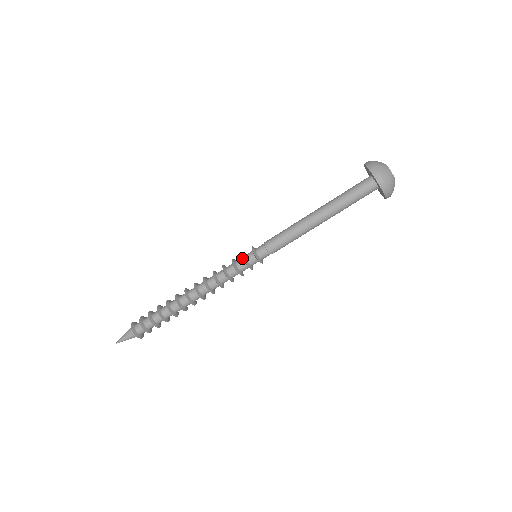
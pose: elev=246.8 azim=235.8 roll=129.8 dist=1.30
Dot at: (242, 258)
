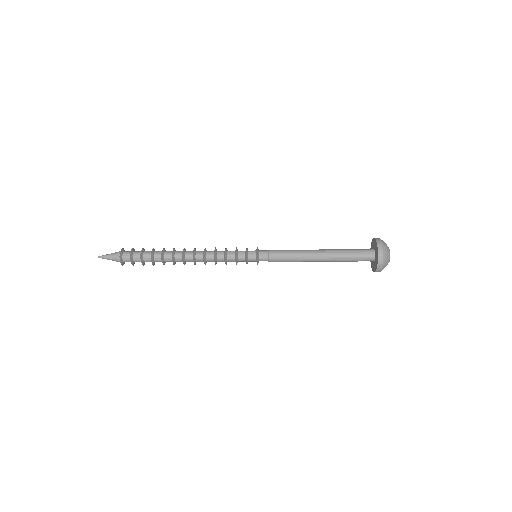
Dot at: (245, 252)
